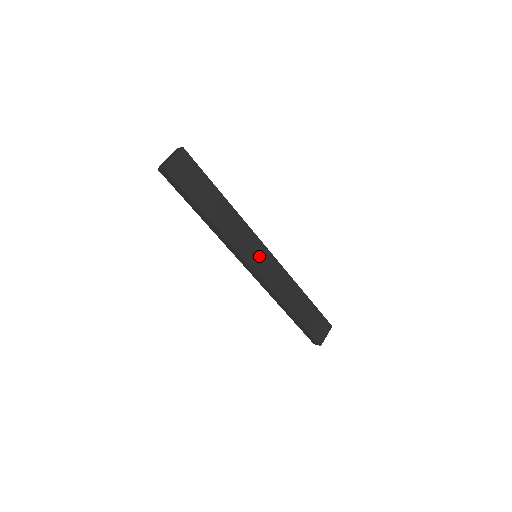
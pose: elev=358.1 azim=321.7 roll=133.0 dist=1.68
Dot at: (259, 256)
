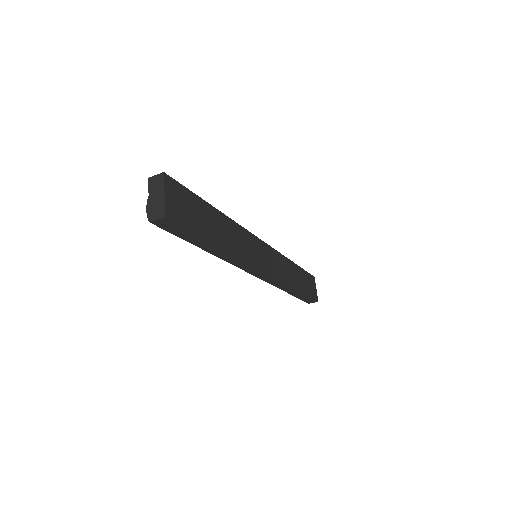
Dot at: (262, 255)
